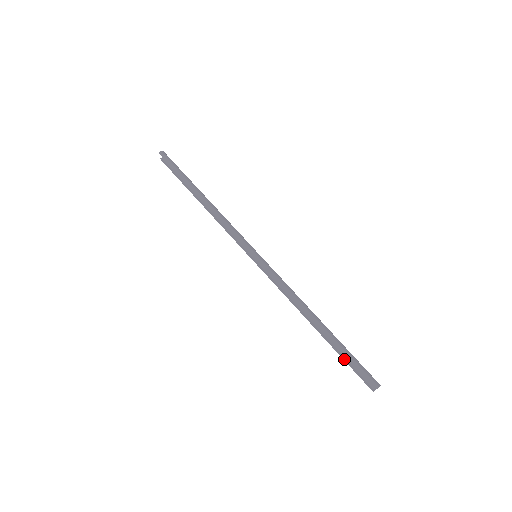
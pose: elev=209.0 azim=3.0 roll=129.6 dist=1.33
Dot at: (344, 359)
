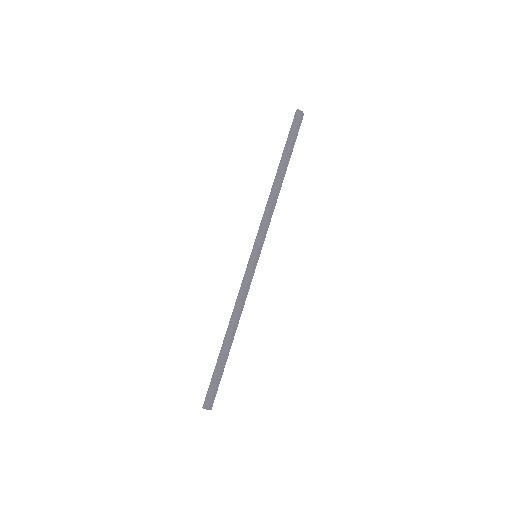
Dot at: occluded
